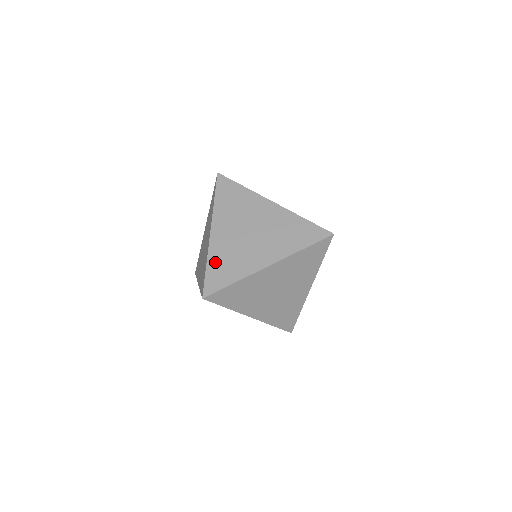
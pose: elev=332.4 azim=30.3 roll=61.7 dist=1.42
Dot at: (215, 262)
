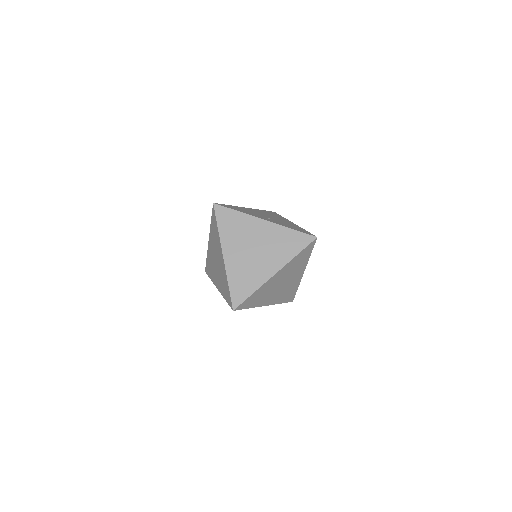
Dot at: (234, 280)
